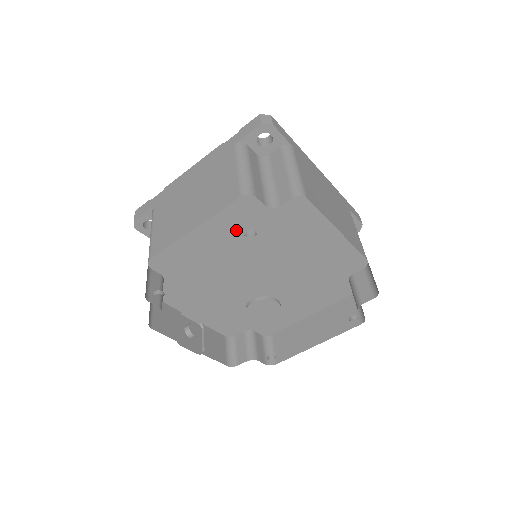
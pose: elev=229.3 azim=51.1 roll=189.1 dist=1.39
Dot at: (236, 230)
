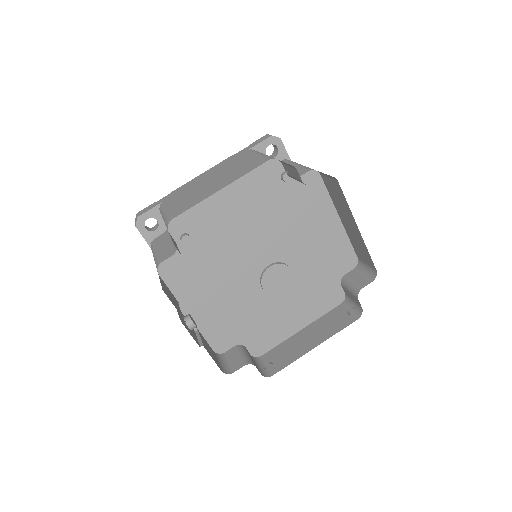
Dot at: (258, 198)
